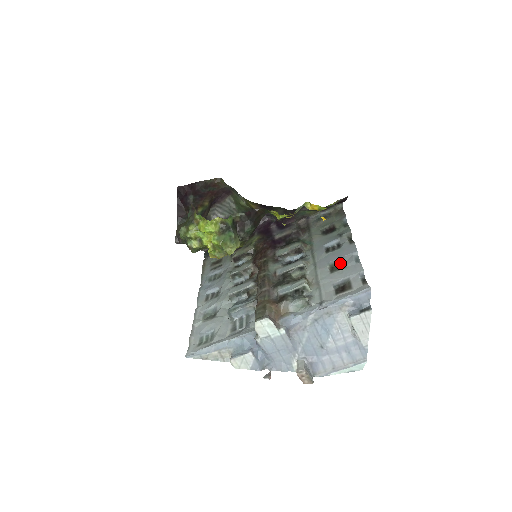
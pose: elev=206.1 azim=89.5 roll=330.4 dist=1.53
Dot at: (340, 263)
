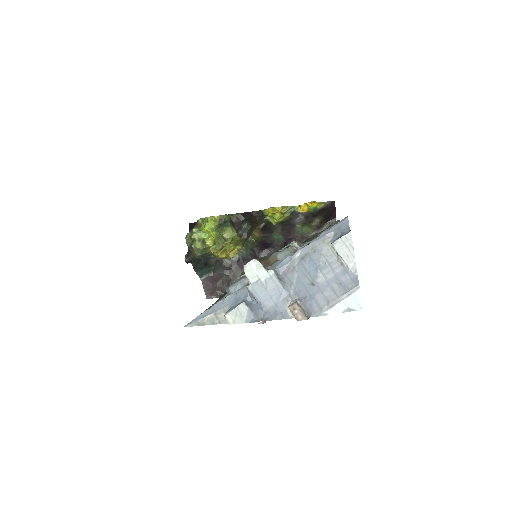
Dot at: occluded
